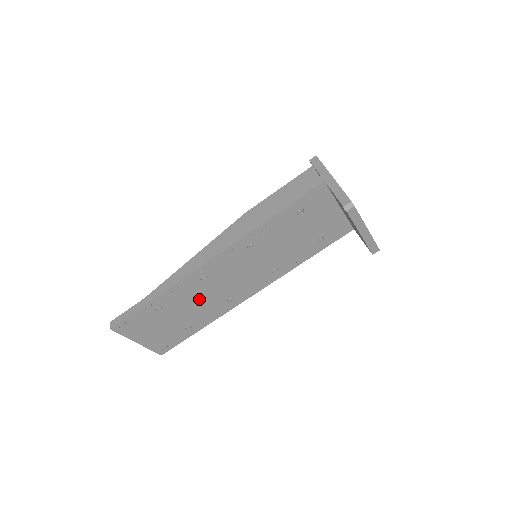
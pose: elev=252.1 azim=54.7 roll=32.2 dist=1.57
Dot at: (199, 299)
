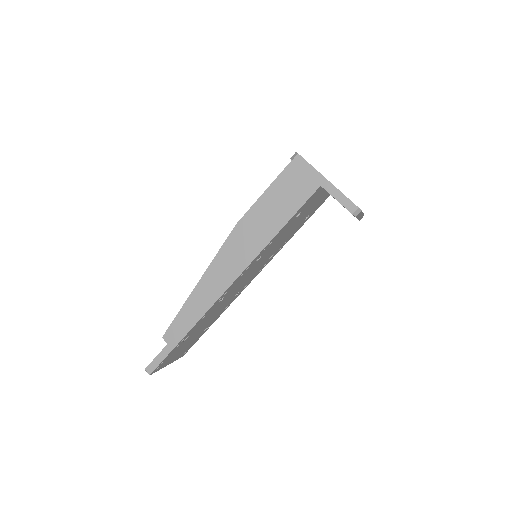
Dot at: (215, 311)
